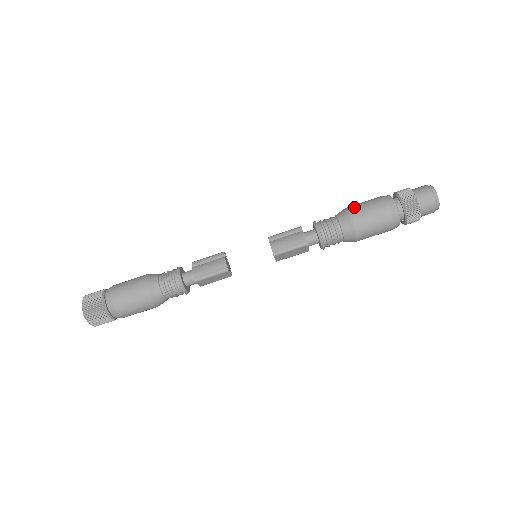
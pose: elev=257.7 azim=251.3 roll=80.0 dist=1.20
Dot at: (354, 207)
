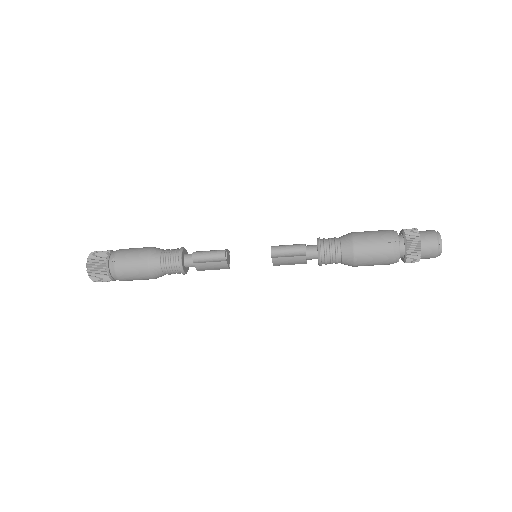
Dot at: (361, 260)
